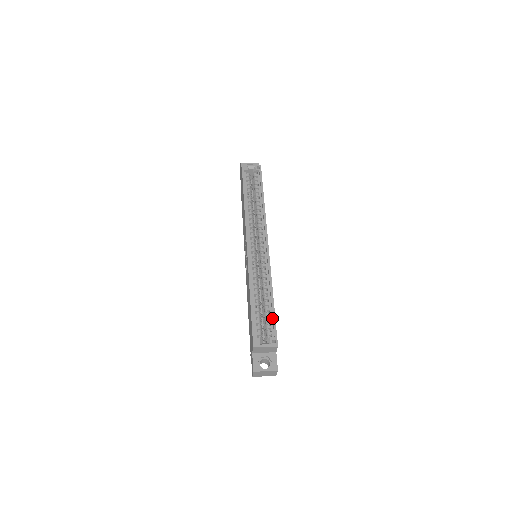
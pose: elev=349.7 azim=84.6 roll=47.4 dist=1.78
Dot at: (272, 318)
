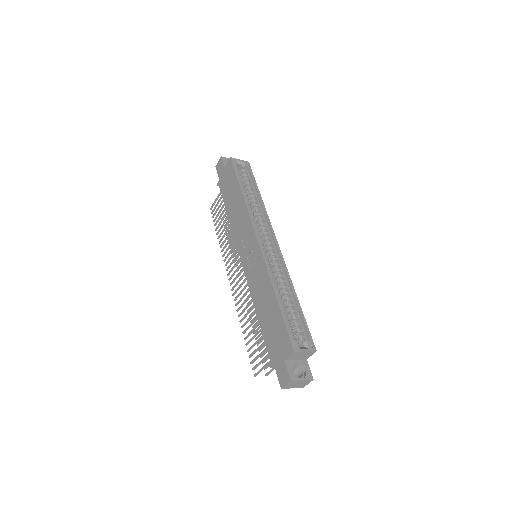
Dot at: (301, 321)
